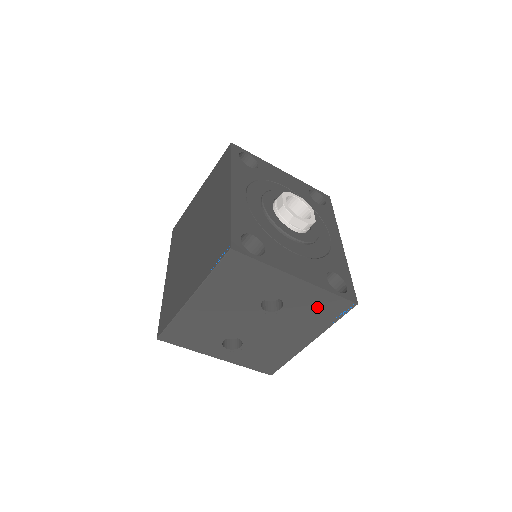
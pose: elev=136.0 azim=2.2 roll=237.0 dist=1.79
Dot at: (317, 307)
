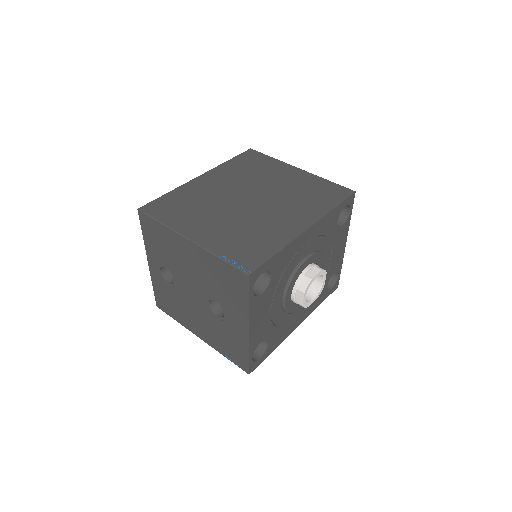
Dot at: (232, 344)
